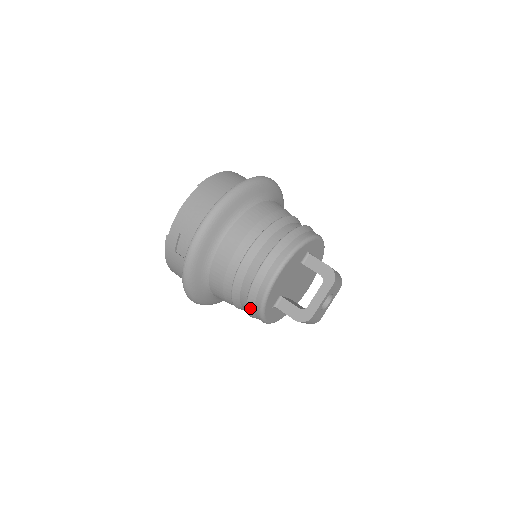
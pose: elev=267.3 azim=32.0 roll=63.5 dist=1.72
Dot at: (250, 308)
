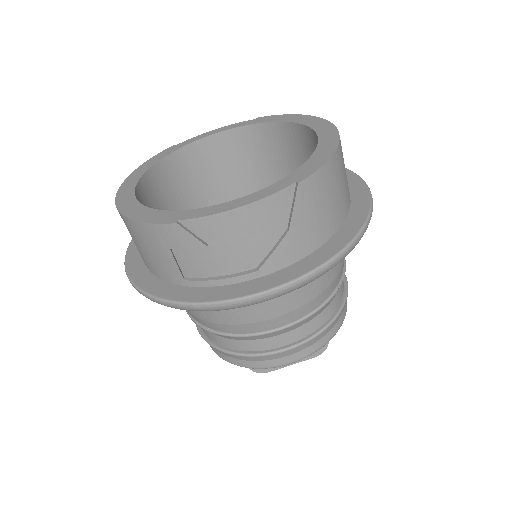
Dot at: (215, 348)
